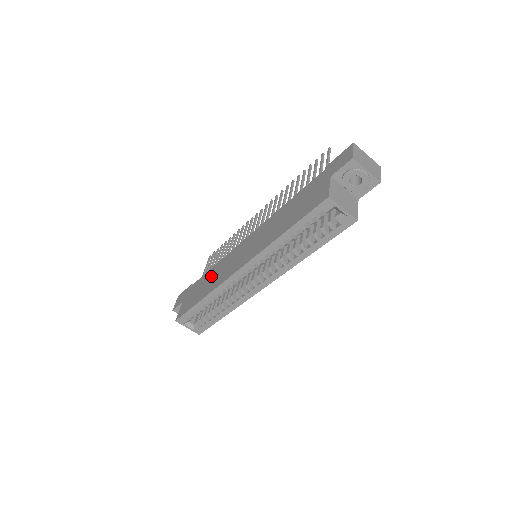
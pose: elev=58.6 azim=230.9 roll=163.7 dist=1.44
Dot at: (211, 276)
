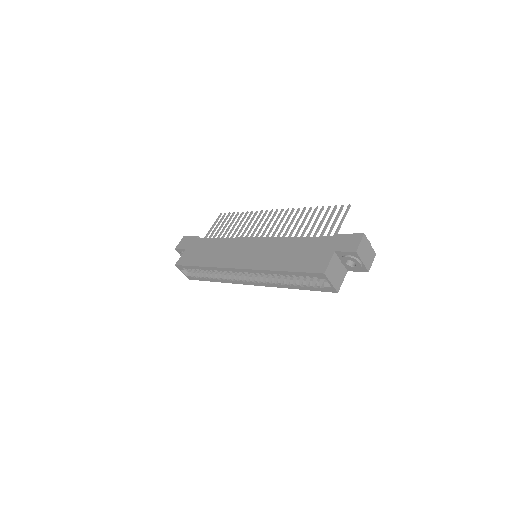
Dot at: (215, 248)
